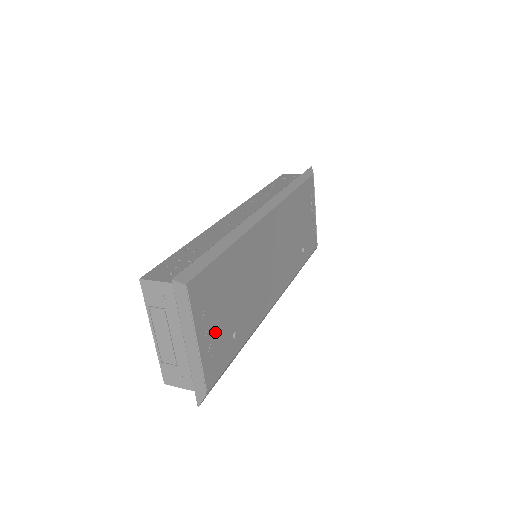
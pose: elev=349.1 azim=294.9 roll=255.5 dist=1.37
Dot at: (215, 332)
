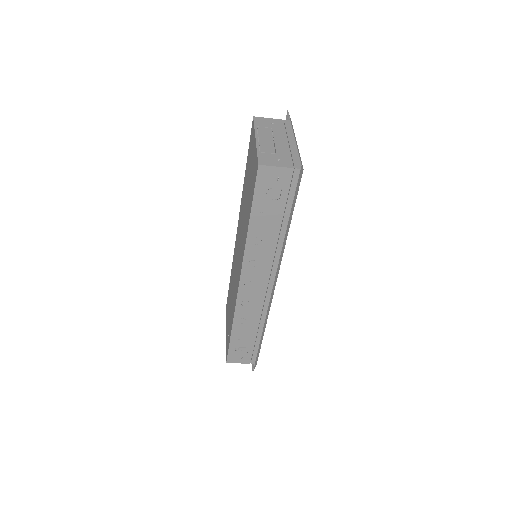
Dot at: occluded
